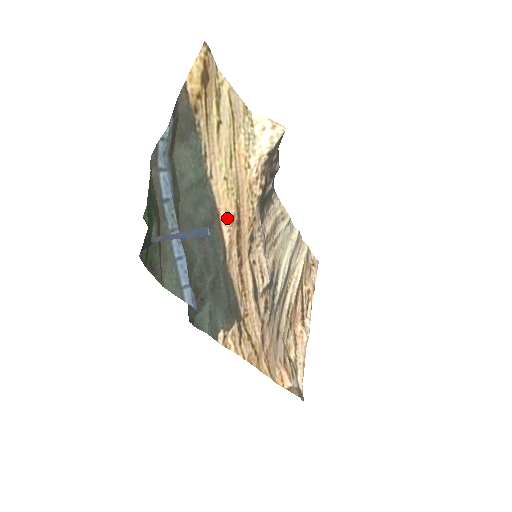
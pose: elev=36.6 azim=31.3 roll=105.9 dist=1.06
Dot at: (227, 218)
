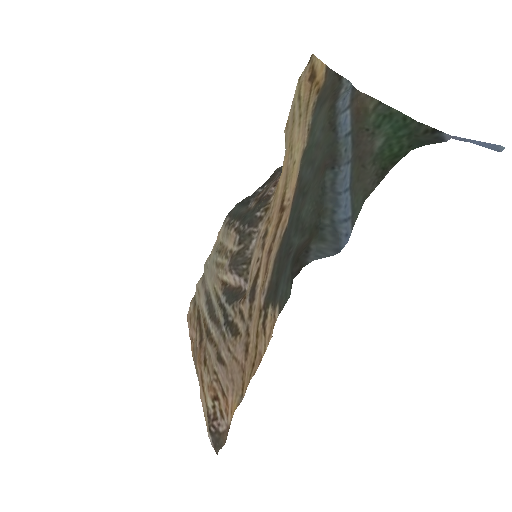
Dot at: (292, 196)
